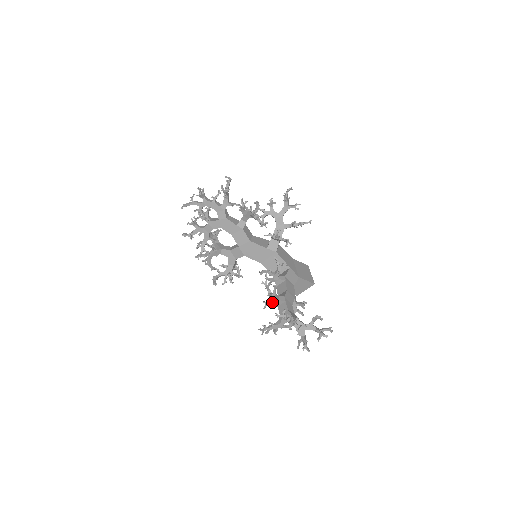
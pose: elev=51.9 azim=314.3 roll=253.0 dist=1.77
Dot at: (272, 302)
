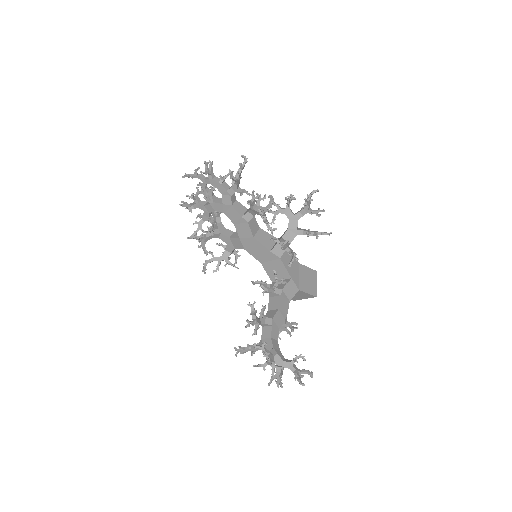
Dot at: (254, 329)
